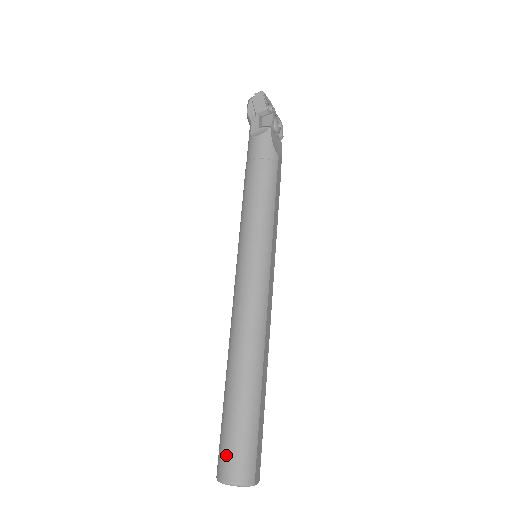
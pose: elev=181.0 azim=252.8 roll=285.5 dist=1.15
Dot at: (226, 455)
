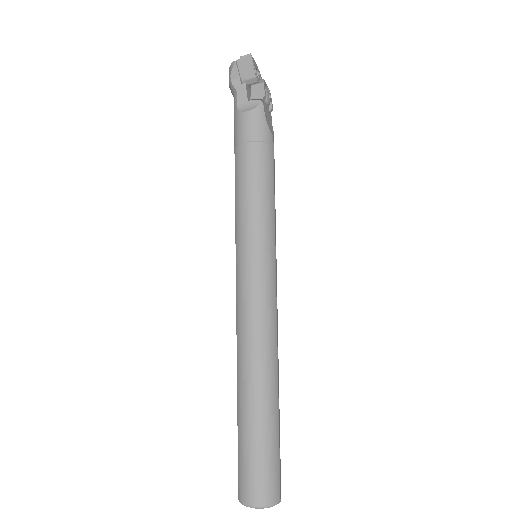
Dot at: (250, 479)
